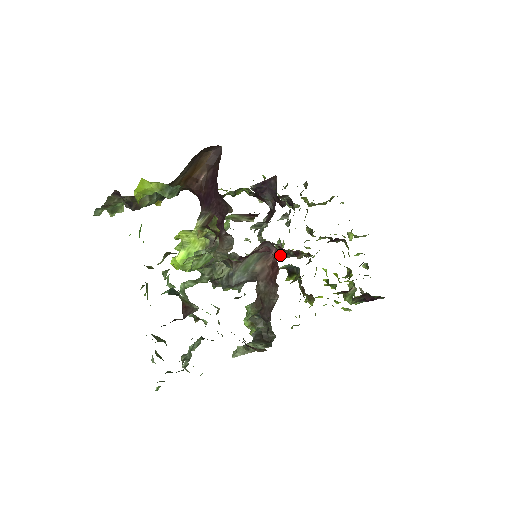
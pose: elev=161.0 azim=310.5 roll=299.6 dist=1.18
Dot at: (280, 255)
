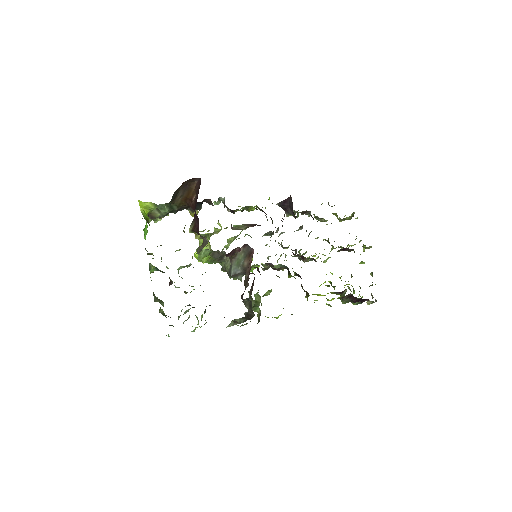
Dot at: occluded
